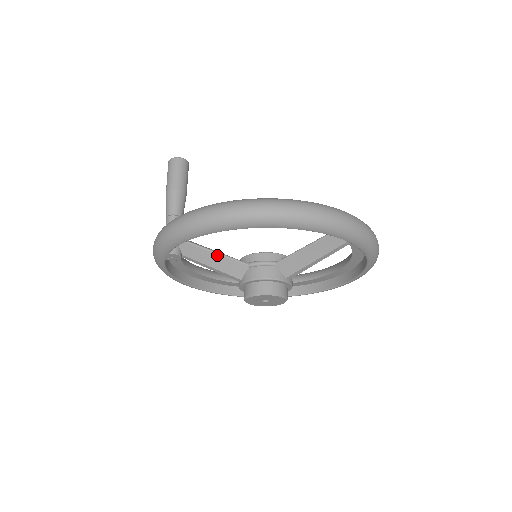
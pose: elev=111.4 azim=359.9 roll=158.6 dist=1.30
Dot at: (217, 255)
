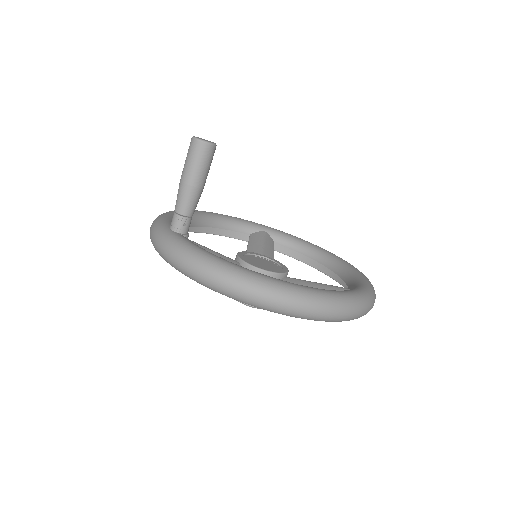
Dot at: occluded
